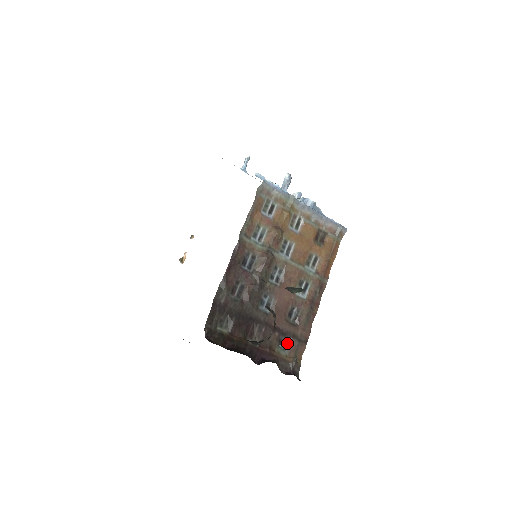
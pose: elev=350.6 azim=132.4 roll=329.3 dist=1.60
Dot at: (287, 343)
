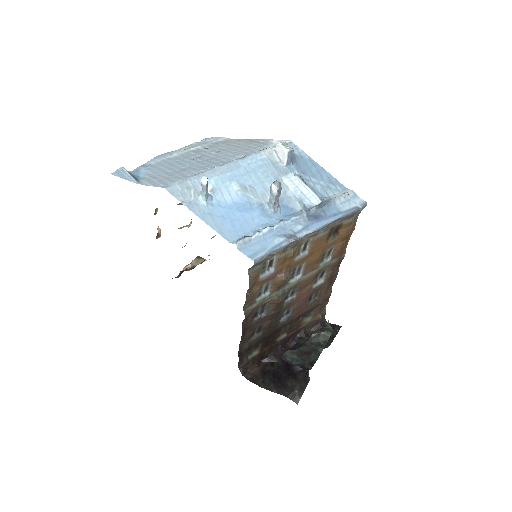
Dot at: (311, 312)
